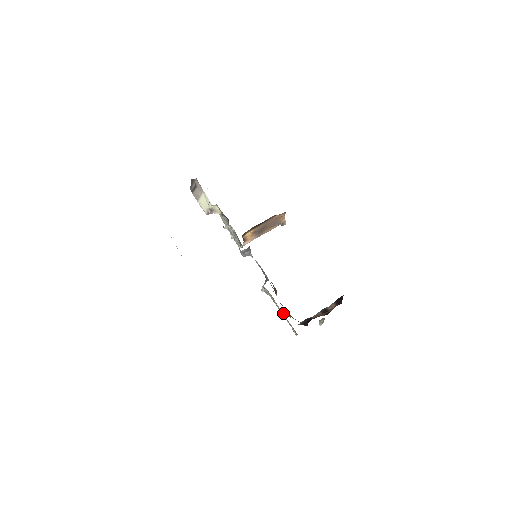
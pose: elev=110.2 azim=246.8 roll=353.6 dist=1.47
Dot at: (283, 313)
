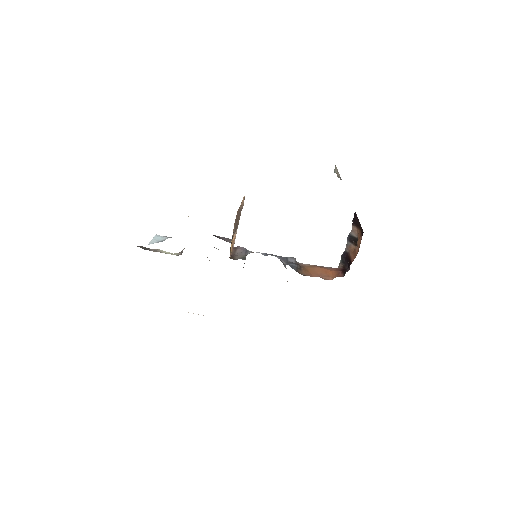
Dot at: occluded
